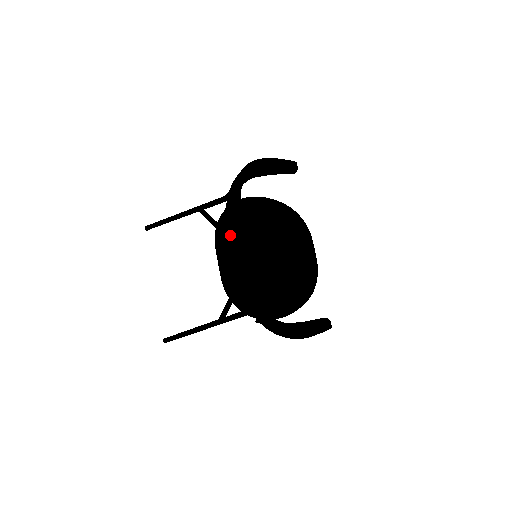
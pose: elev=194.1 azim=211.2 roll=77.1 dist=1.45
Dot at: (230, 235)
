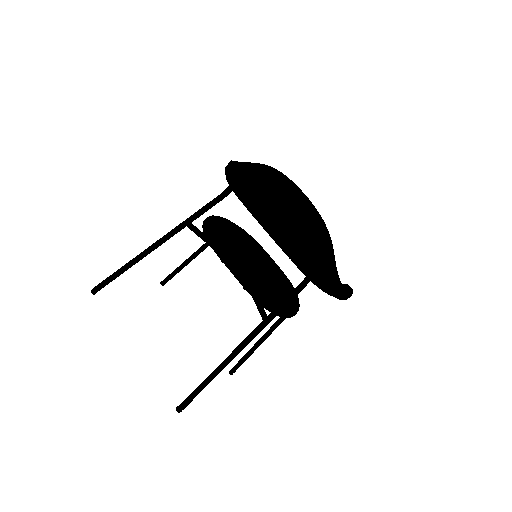
Dot at: (222, 245)
